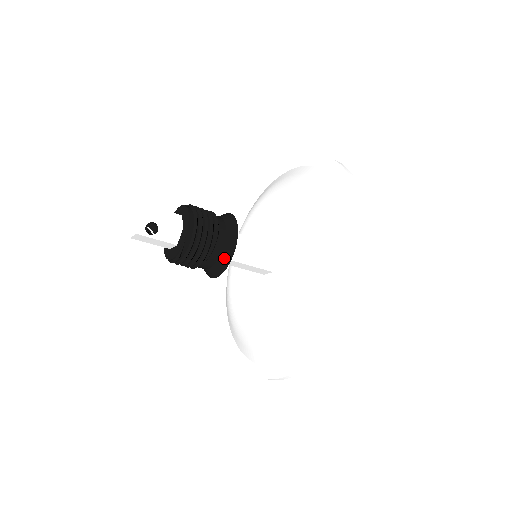
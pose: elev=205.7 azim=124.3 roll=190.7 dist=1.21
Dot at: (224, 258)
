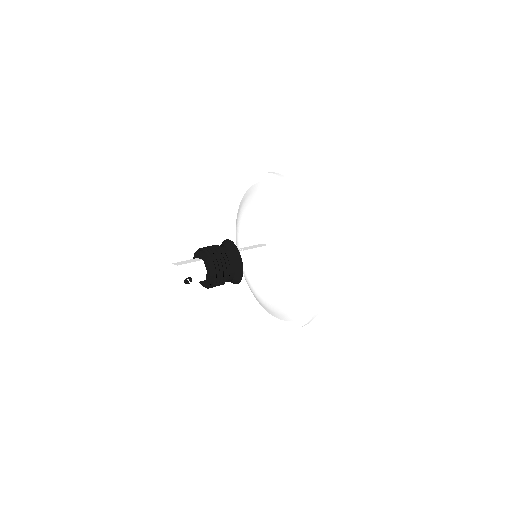
Dot at: (237, 278)
